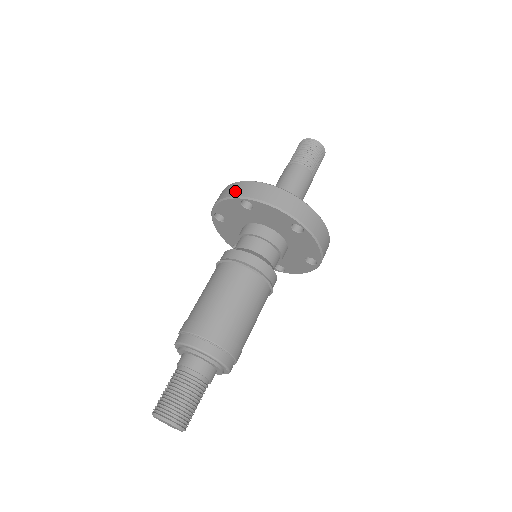
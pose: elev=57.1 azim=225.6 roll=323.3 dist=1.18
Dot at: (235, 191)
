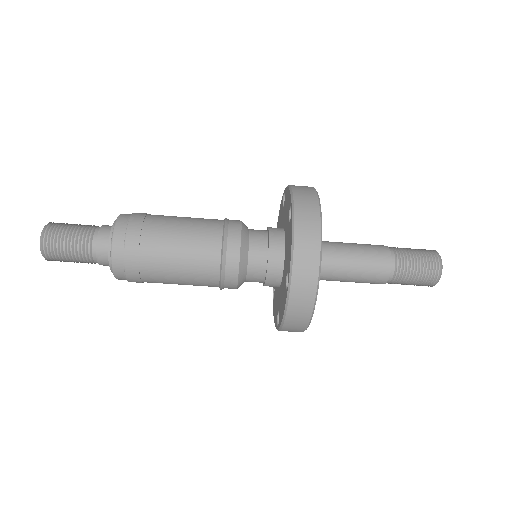
Dot at: (301, 269)
